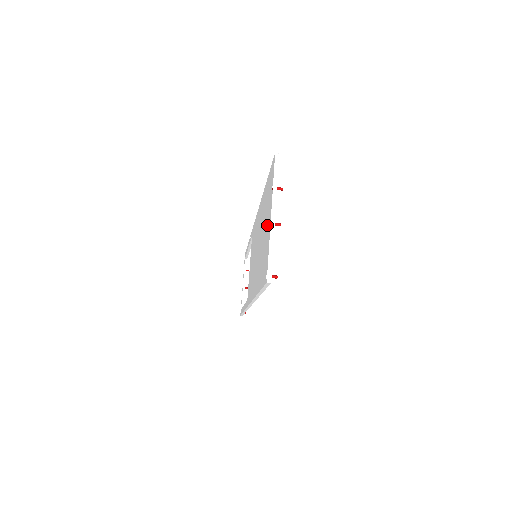
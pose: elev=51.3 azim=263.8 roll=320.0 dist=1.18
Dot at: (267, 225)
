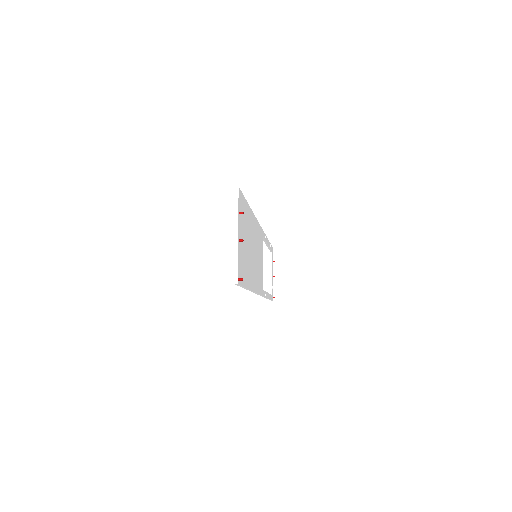
Dot at: occluded
